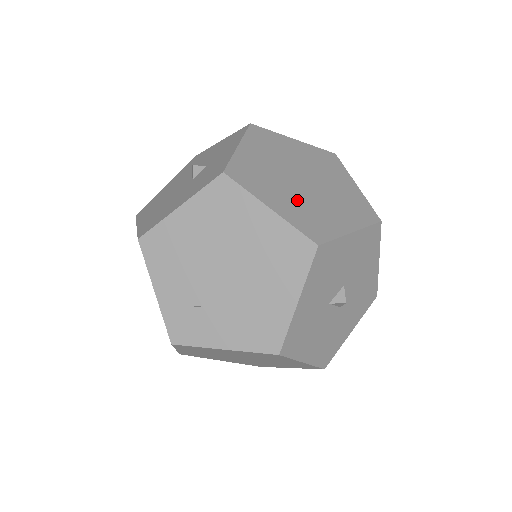
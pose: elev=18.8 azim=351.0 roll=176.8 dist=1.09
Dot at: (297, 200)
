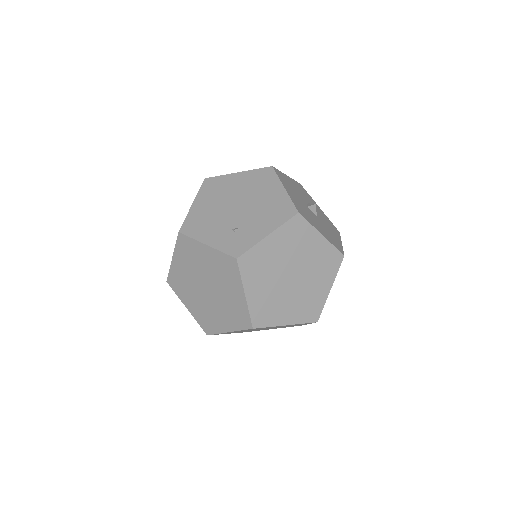
Dot at: occluded
